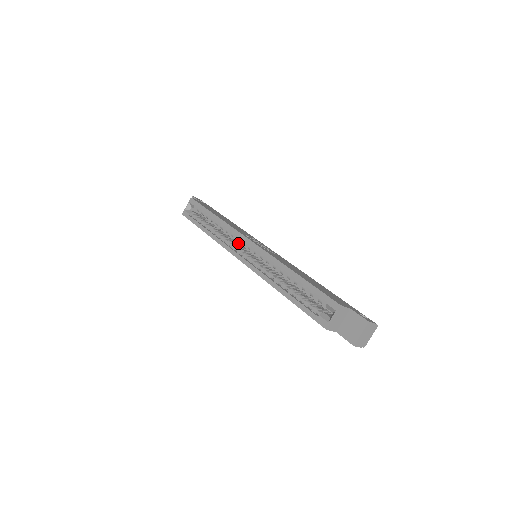
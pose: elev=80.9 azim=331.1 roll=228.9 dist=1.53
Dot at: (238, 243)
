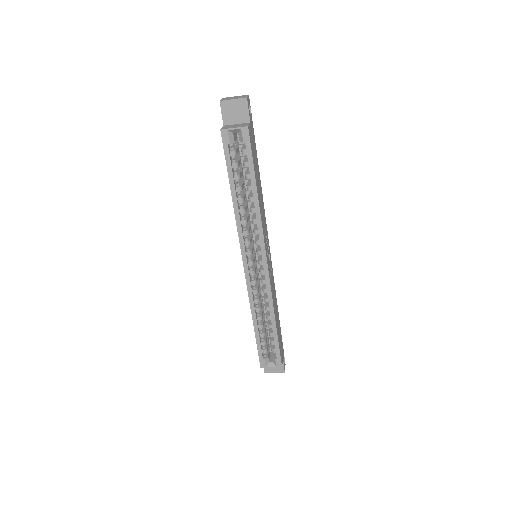
Dot at: occluded
